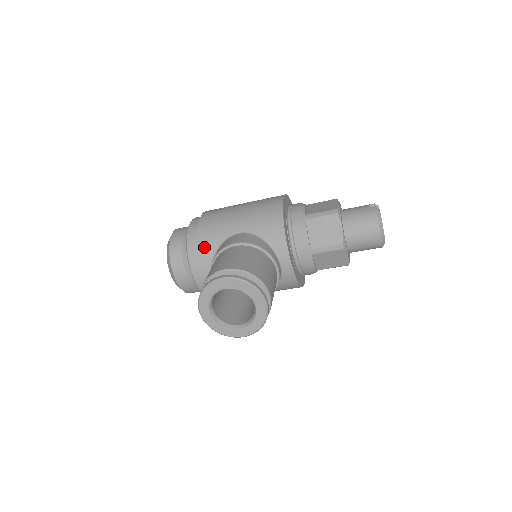
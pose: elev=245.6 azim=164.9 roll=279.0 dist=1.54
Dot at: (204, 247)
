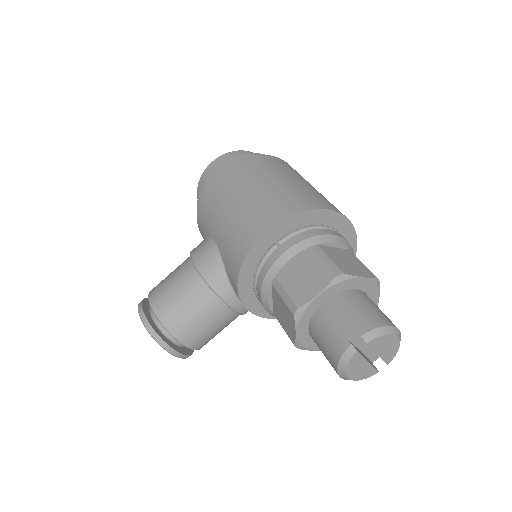
Dot at: (199, 224)
